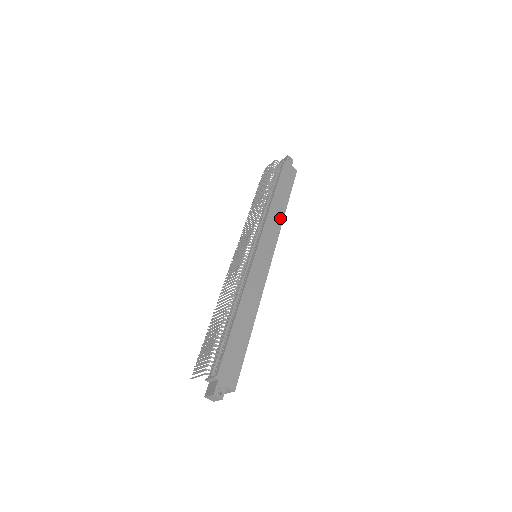
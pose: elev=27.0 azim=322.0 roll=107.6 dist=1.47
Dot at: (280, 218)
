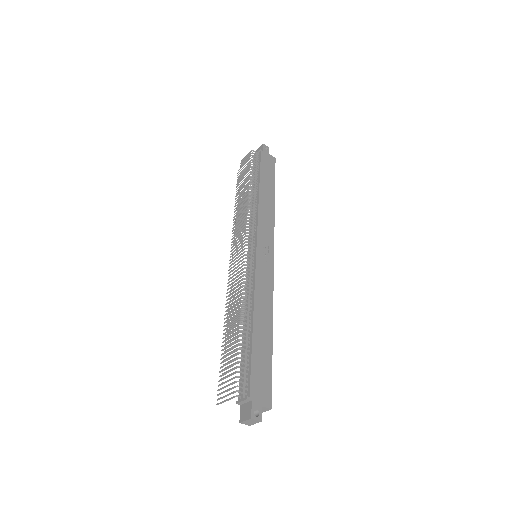
Dot at: (271, 211)
